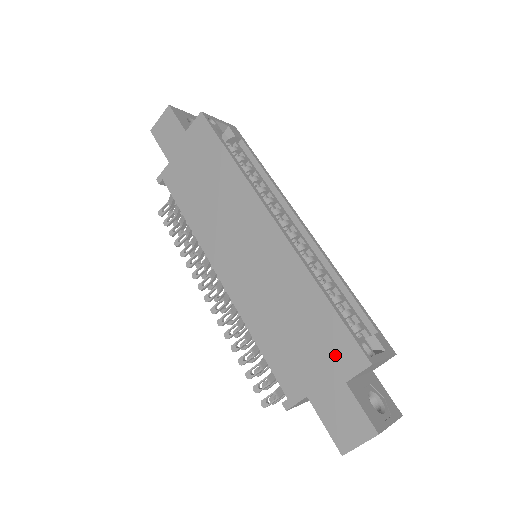
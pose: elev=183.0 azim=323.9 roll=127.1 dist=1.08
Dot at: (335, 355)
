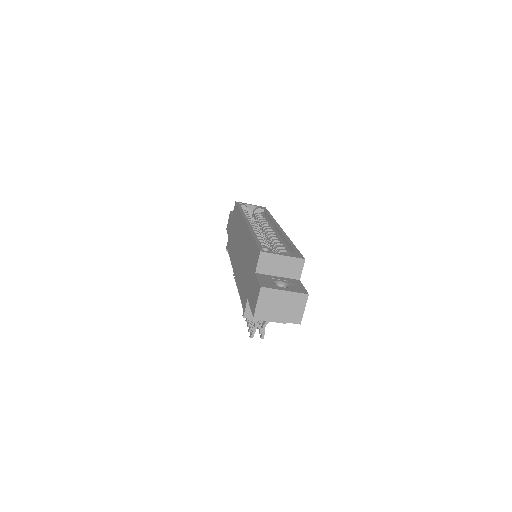
Dot at: (253, 263)
